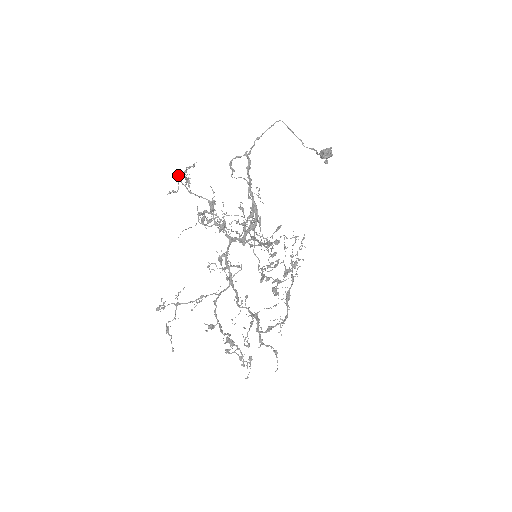
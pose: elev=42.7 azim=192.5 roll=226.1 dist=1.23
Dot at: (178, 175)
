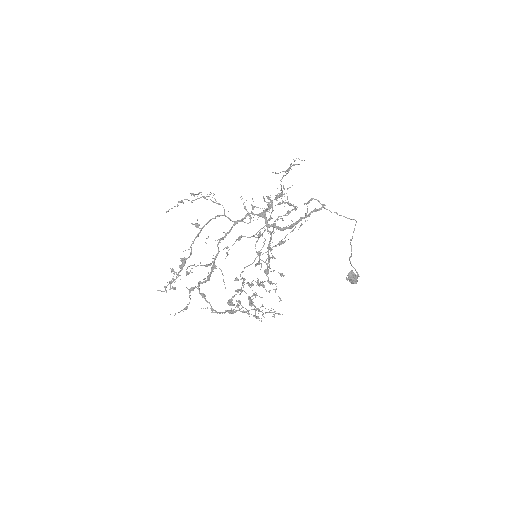
Dot at: occluded
